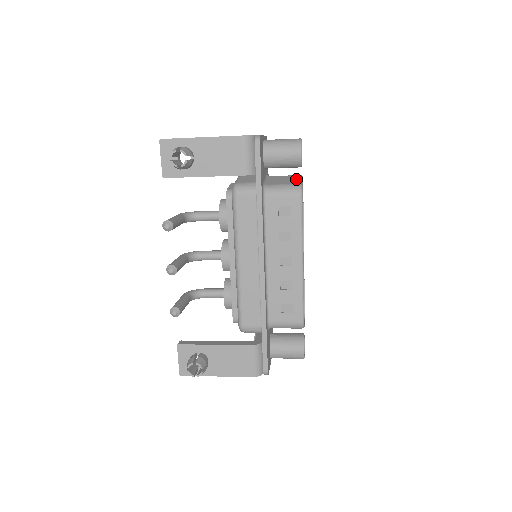
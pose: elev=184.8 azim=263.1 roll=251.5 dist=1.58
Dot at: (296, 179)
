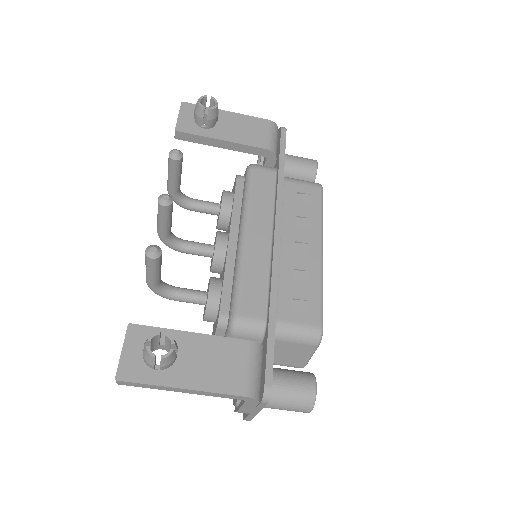
Dot at: occluded
